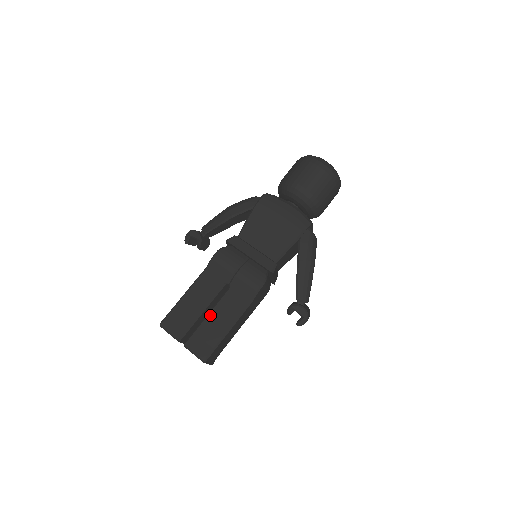
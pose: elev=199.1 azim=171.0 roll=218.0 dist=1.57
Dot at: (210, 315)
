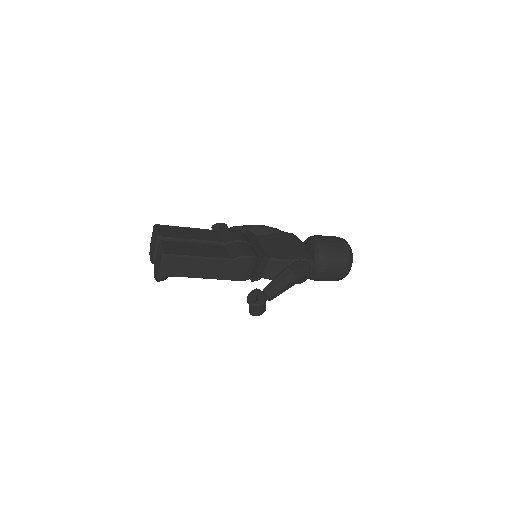
Dot at: (195, 244)
